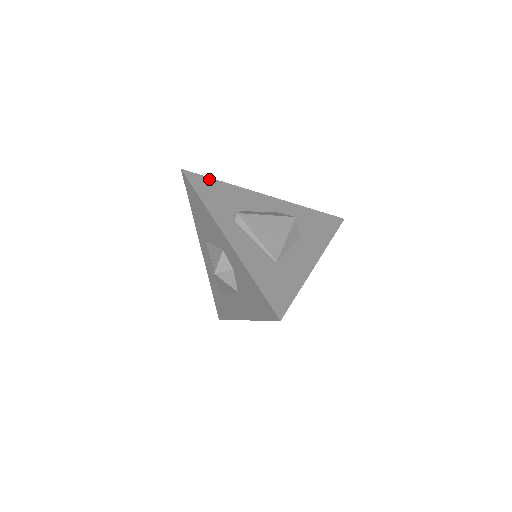
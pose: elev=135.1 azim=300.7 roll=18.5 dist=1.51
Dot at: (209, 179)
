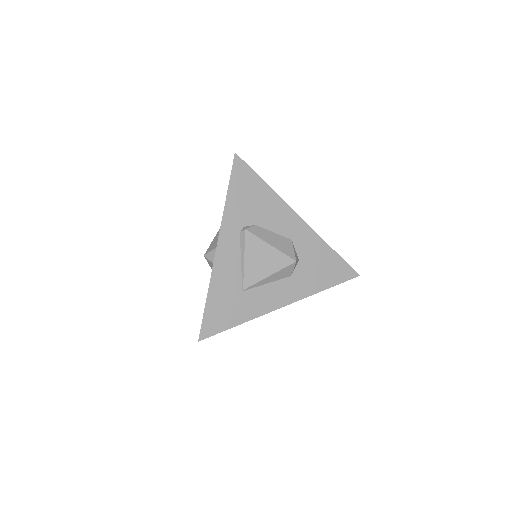
Dot at: (254, 175)
